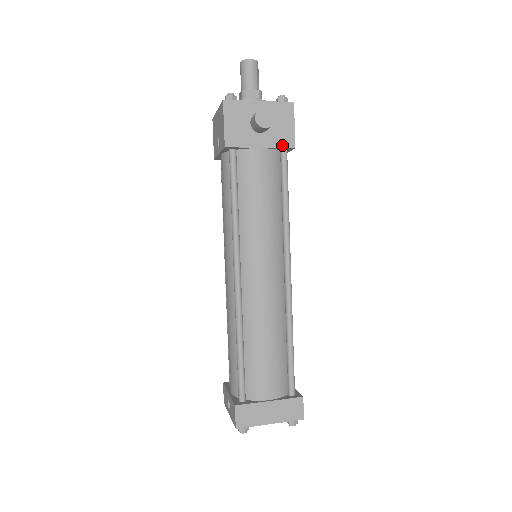
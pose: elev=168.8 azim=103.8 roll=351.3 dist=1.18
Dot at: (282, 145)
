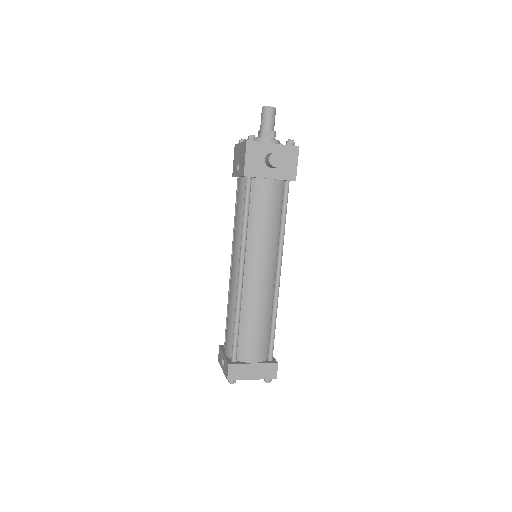
Dot at: (286, 178)
